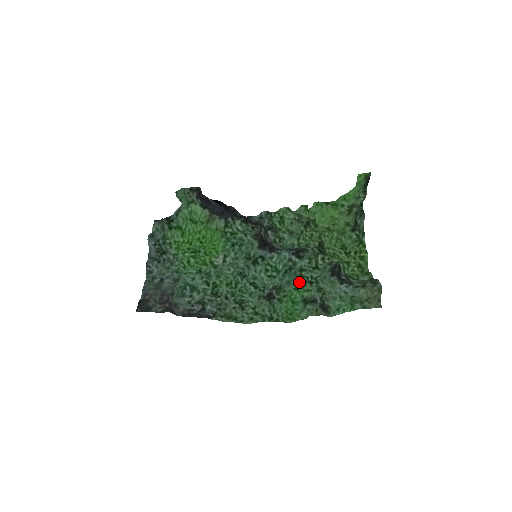
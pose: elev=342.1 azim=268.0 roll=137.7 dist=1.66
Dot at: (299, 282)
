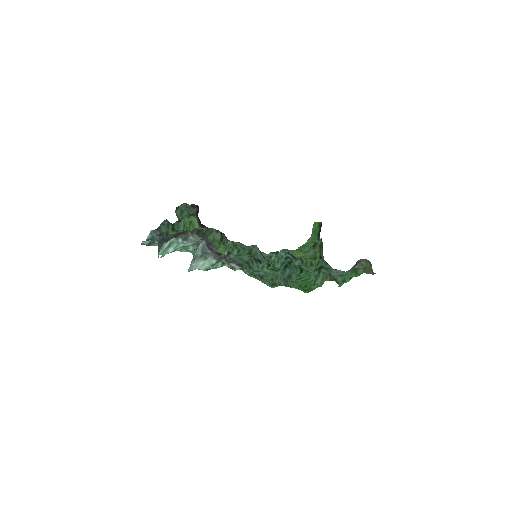
Dot at: (299, 275)
